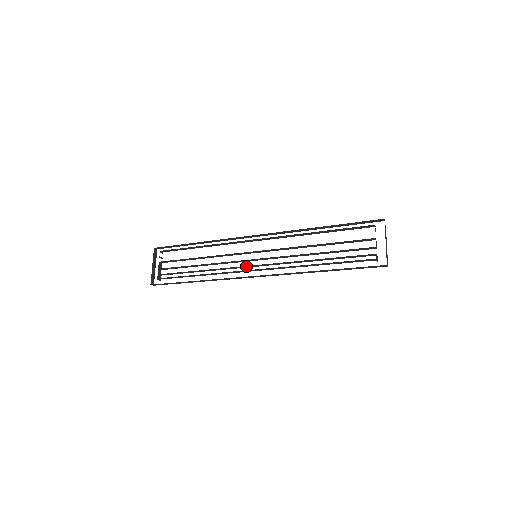
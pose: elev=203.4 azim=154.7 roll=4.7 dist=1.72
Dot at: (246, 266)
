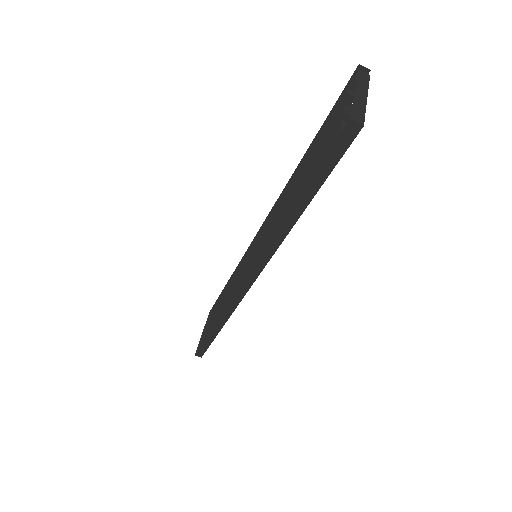
Dot at: occluded
